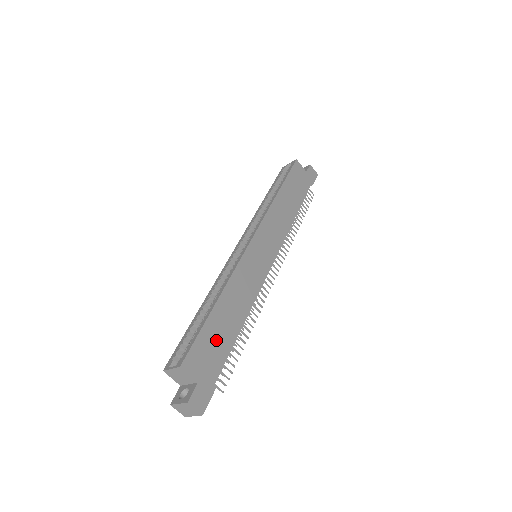
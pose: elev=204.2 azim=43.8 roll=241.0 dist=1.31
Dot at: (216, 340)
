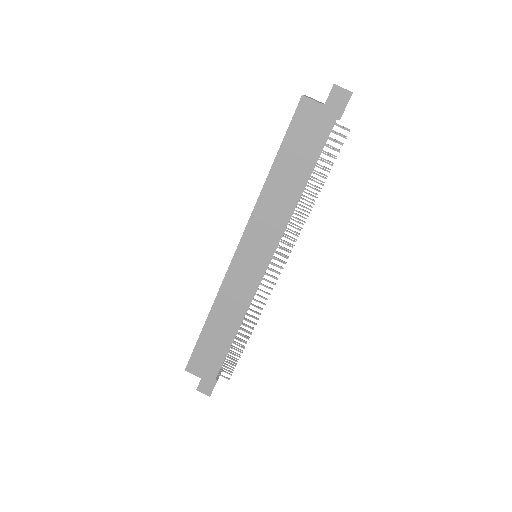
Dot at: (211, 349)
